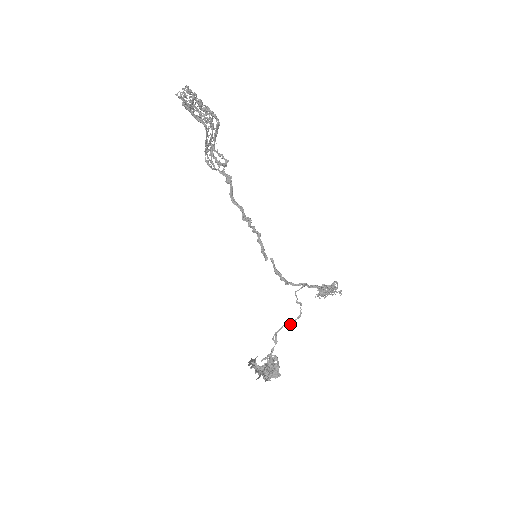
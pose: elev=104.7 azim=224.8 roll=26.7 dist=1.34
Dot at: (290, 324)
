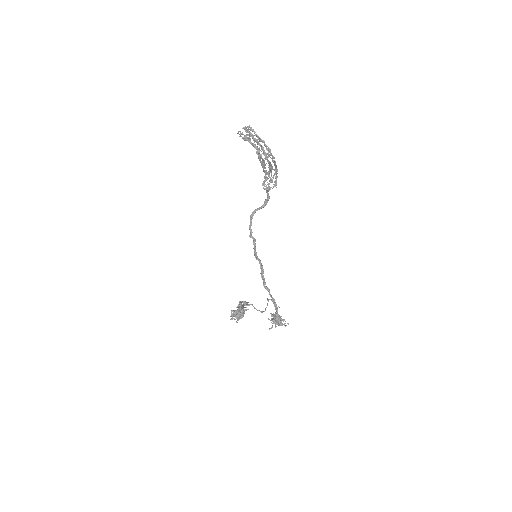
Dot at: (256, 309)
